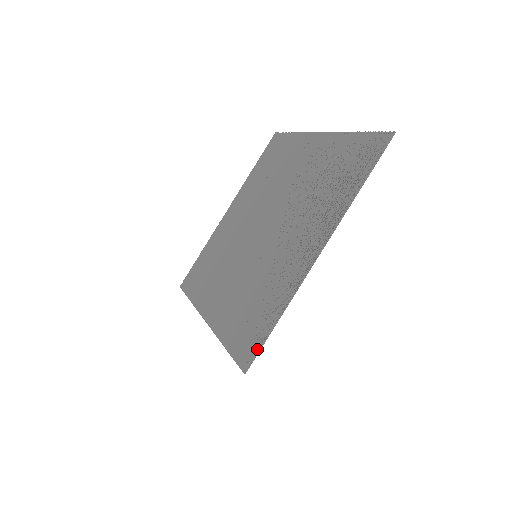
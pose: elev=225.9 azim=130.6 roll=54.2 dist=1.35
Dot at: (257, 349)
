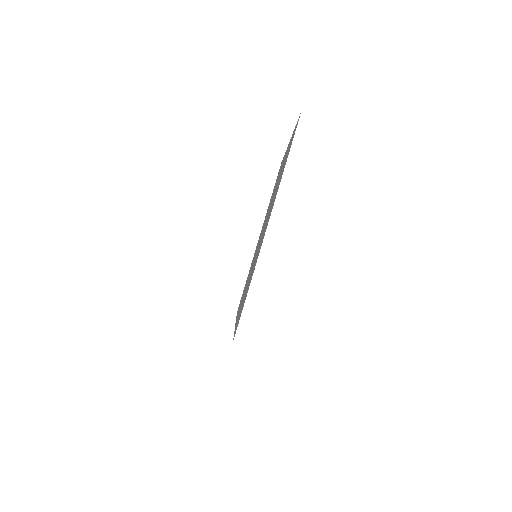
Dot at: occluded
